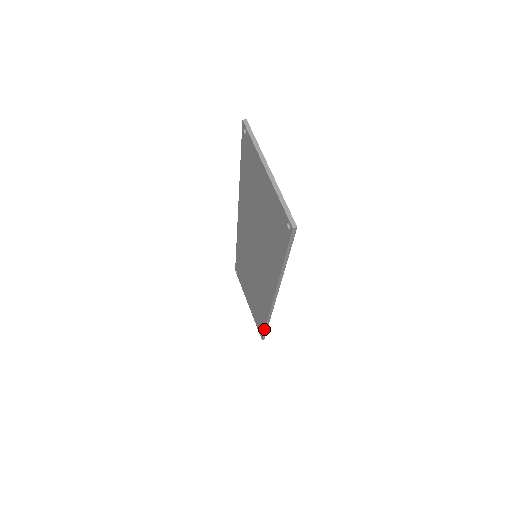
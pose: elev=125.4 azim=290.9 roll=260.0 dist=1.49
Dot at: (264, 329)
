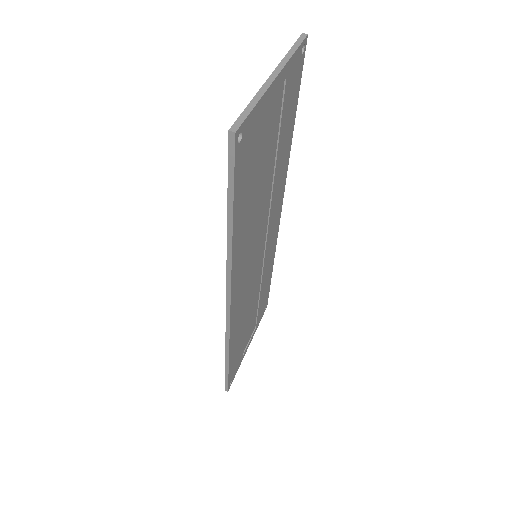
Dot at: (225, 368)
